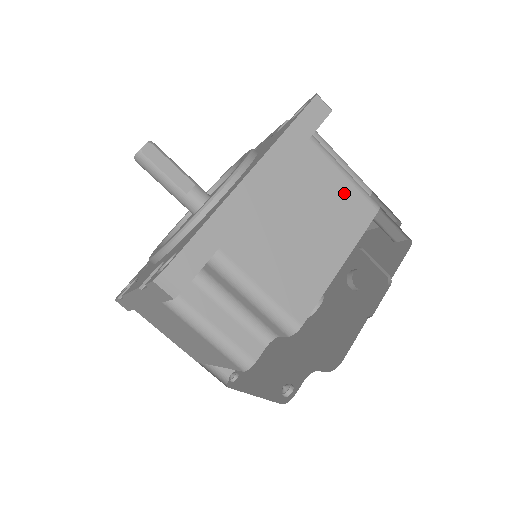
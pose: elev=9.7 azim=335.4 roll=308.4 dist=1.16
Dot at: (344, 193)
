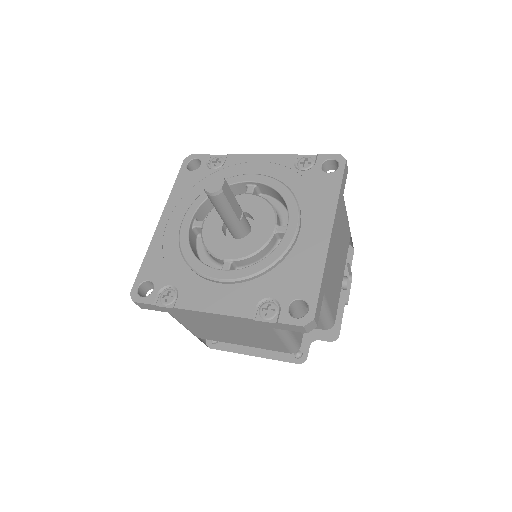
Dot at: (346, 229)
